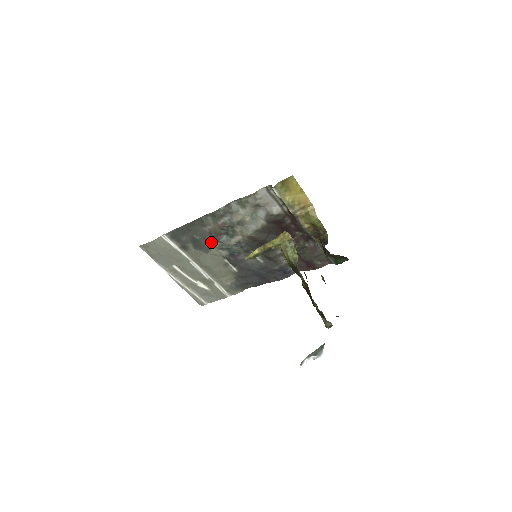
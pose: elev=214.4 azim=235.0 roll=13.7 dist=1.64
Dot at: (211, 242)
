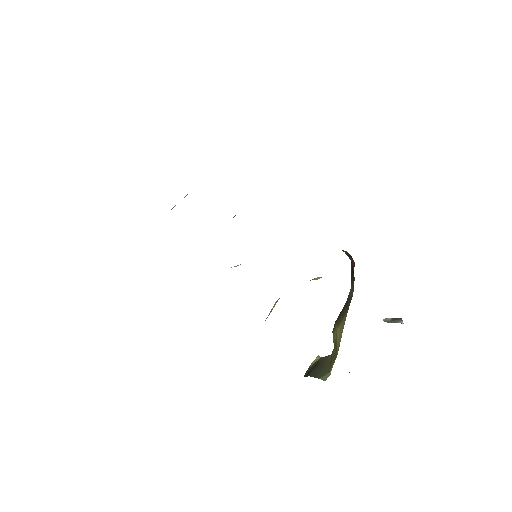
Dot at: occluded
